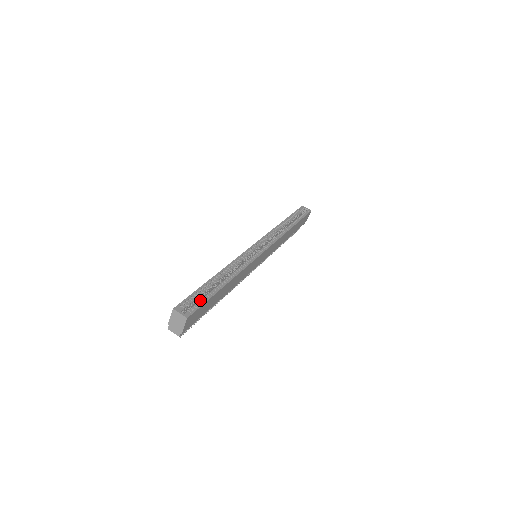
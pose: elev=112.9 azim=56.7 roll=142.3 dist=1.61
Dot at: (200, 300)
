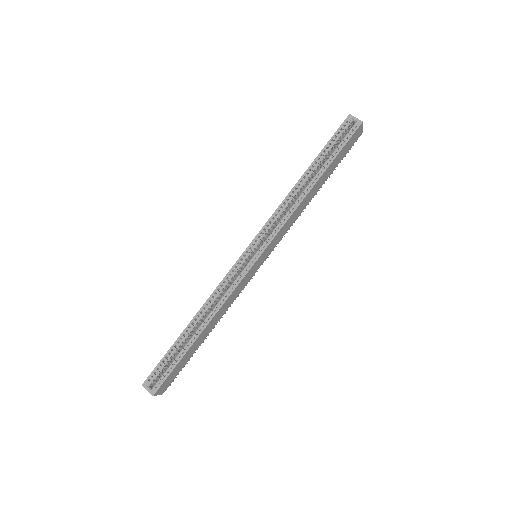
Dot at: (168, 368)
